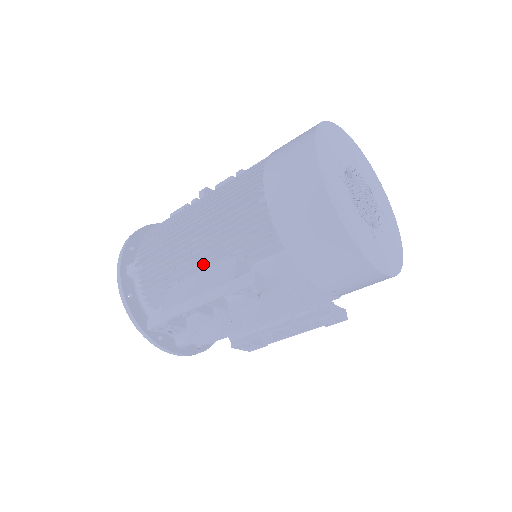
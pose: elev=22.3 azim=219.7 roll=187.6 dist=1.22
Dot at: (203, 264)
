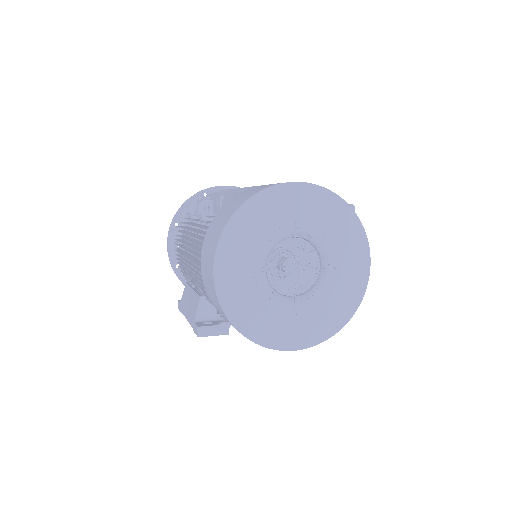
Dot at: occluded
